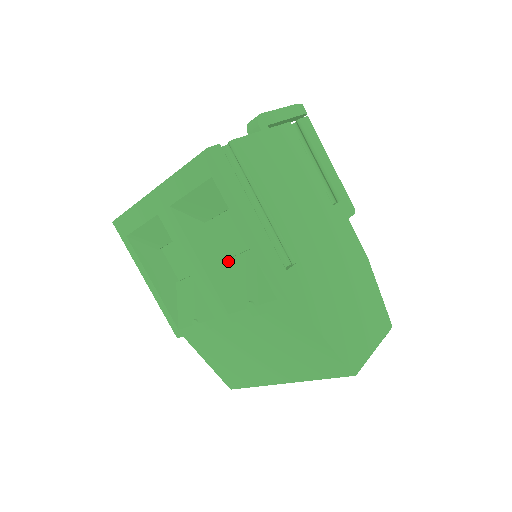
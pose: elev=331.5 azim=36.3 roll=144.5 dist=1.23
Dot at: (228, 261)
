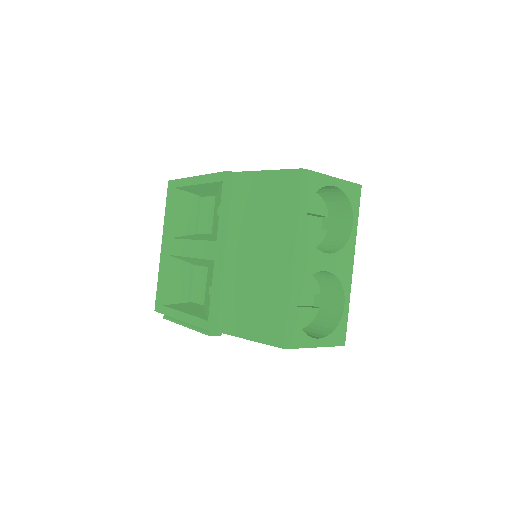
Dot at: (212, 231)
